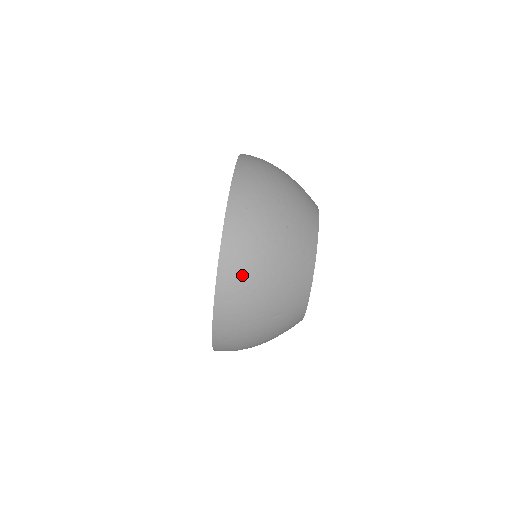
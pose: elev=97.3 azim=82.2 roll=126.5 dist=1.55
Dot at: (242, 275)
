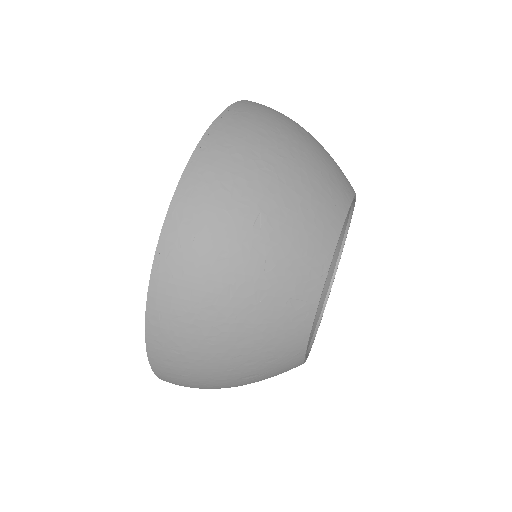
Dot at: (181, 338)
